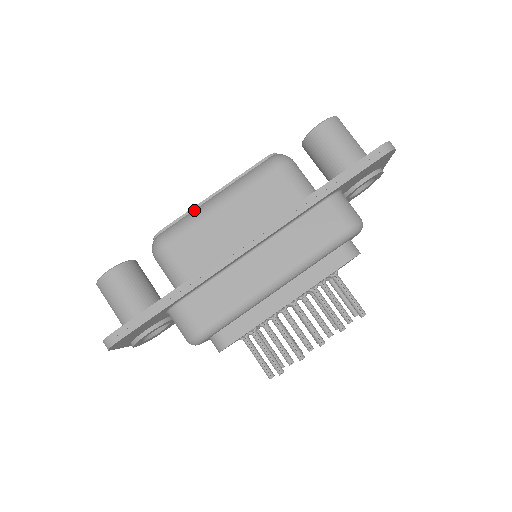
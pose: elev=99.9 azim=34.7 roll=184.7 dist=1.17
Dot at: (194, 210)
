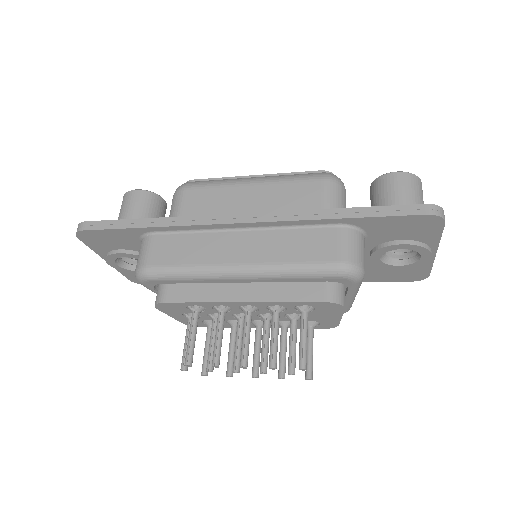
Dot at: (229, 178)
